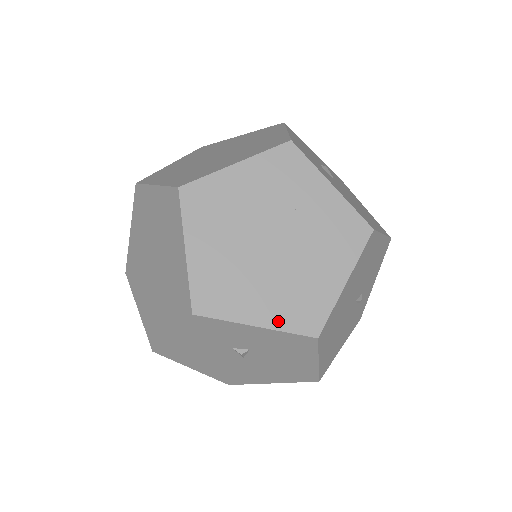
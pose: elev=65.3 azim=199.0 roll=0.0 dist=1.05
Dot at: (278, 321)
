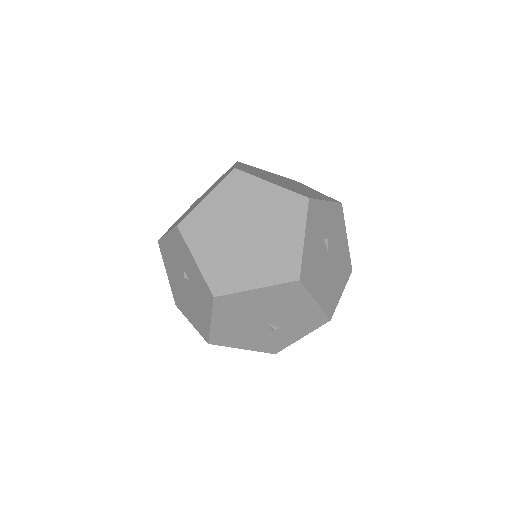
Dot at: (206, 269)
